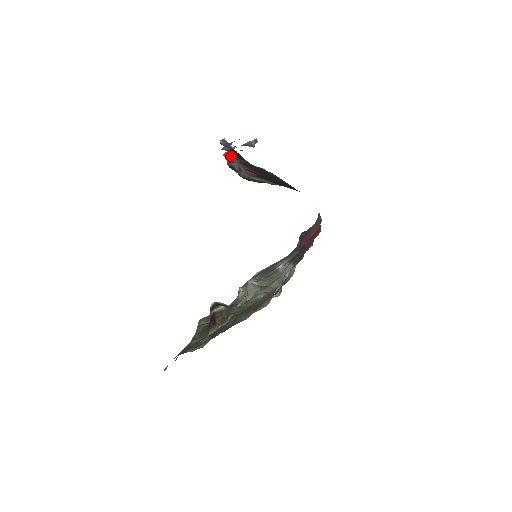
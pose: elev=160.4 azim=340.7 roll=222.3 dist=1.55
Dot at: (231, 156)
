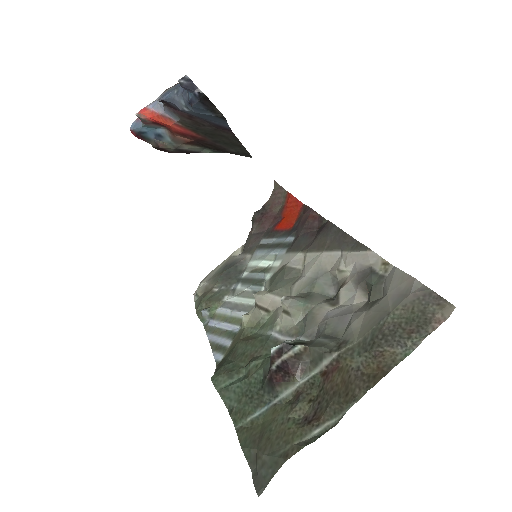
Dot at: (192, 107)
